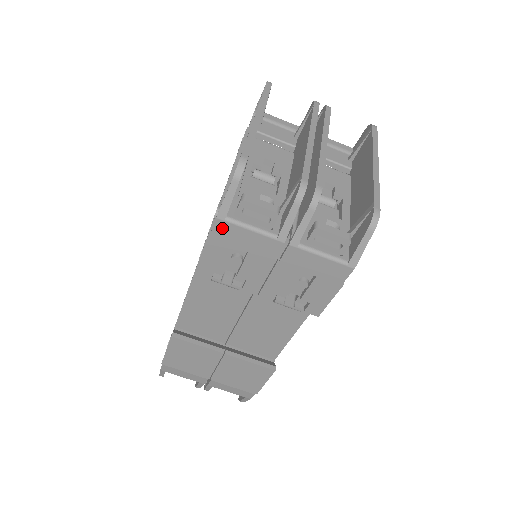
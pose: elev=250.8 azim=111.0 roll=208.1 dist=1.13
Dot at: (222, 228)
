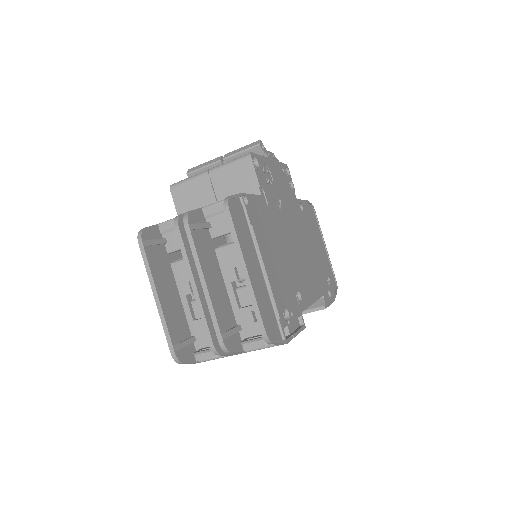
Dot at: occluded
